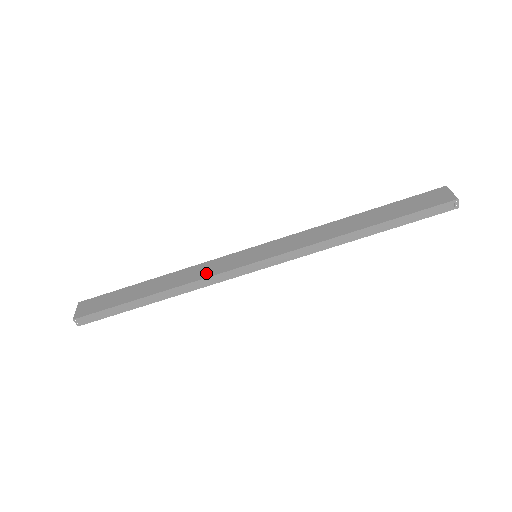
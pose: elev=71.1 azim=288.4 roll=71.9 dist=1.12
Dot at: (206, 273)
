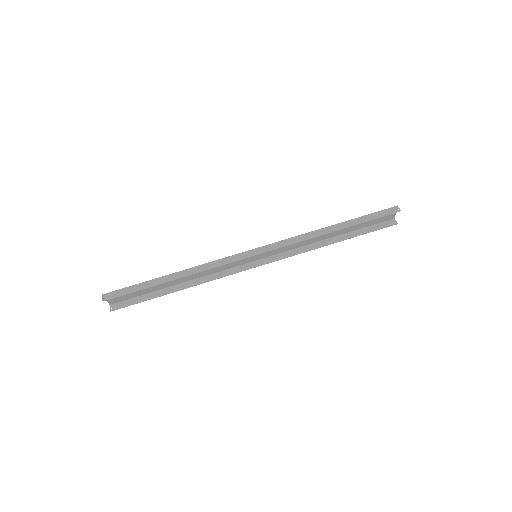
Dot at: occluded
